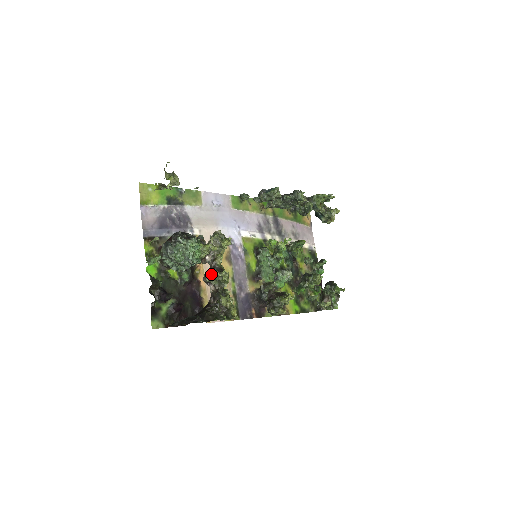
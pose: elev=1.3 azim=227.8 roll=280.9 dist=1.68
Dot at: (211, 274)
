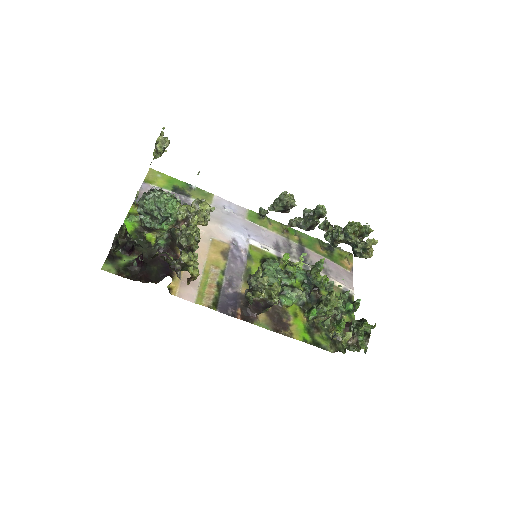
Dot at: (181, 233)
